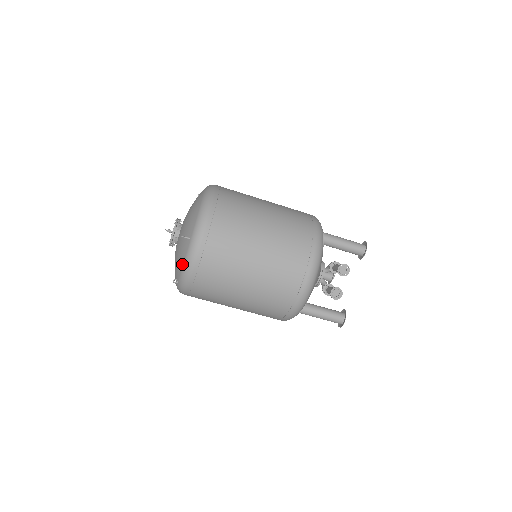
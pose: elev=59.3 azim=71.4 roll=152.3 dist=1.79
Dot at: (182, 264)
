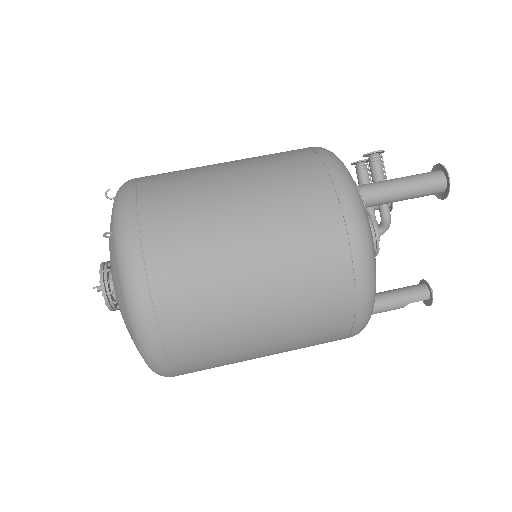
Dot at: (113, 203)
